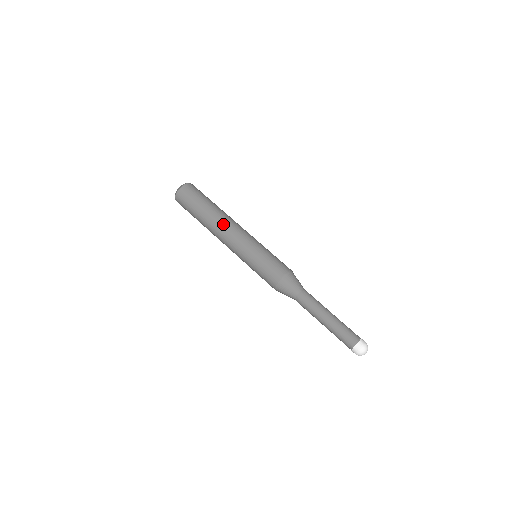
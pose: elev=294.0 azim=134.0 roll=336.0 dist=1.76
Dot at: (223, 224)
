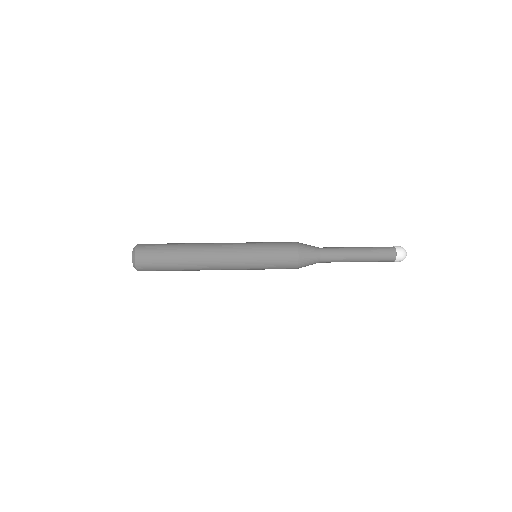
Dot at: (206, 255)
